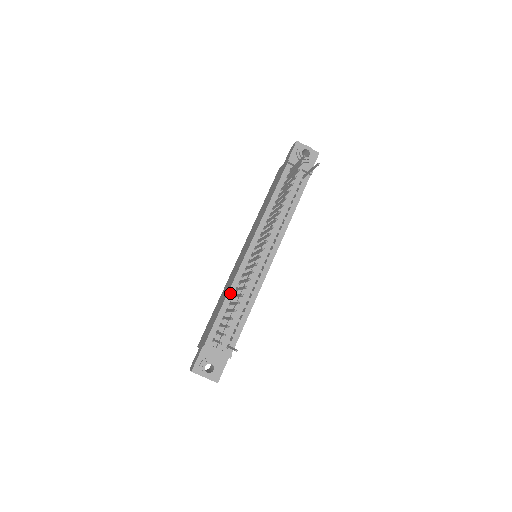
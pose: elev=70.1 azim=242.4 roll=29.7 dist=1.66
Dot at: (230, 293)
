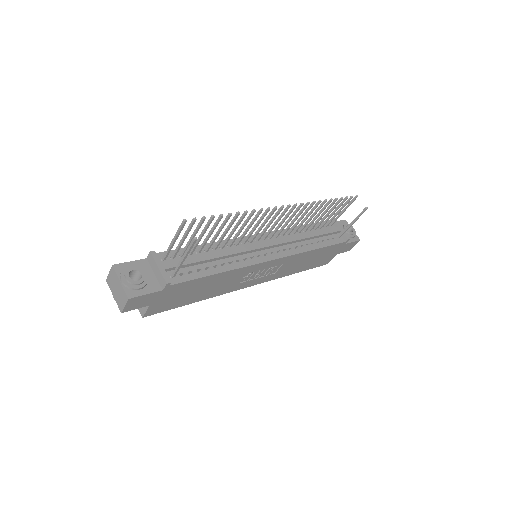
Dot at: (213, 244)
